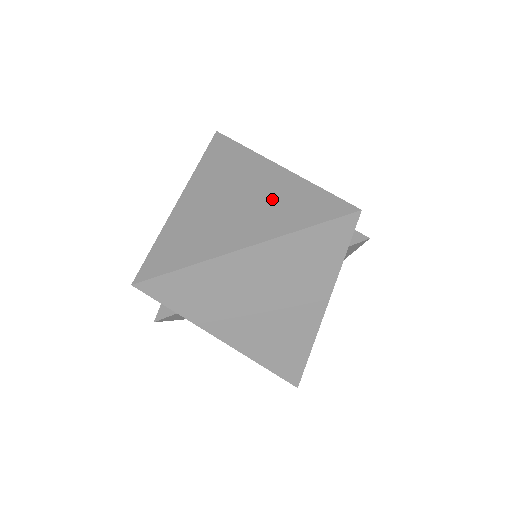
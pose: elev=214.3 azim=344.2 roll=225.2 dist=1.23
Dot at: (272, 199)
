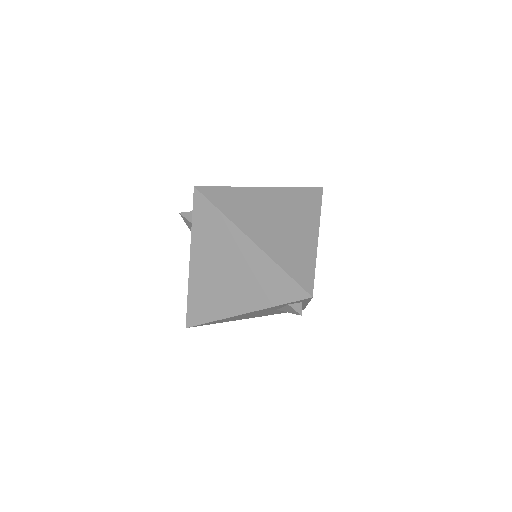
Dot at: (292, 242)
